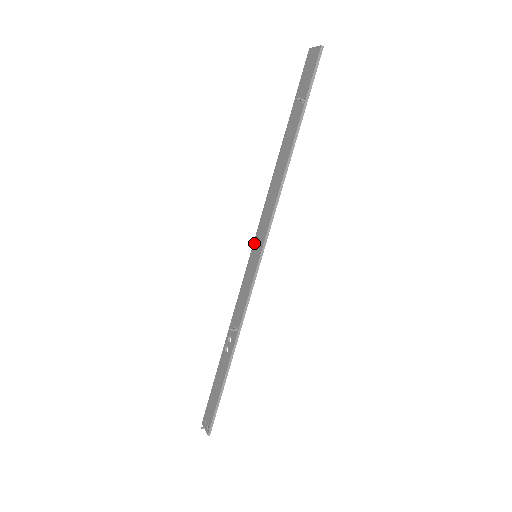
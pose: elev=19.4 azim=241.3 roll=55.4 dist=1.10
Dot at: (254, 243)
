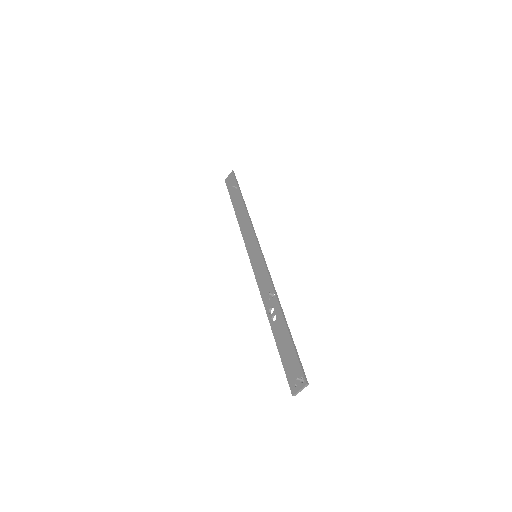
Dot at: (249, 255)
